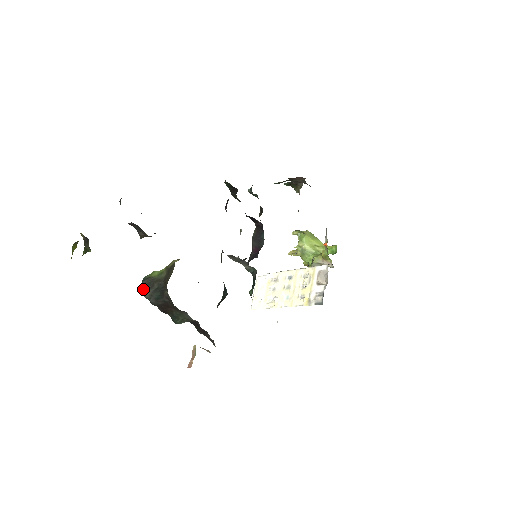
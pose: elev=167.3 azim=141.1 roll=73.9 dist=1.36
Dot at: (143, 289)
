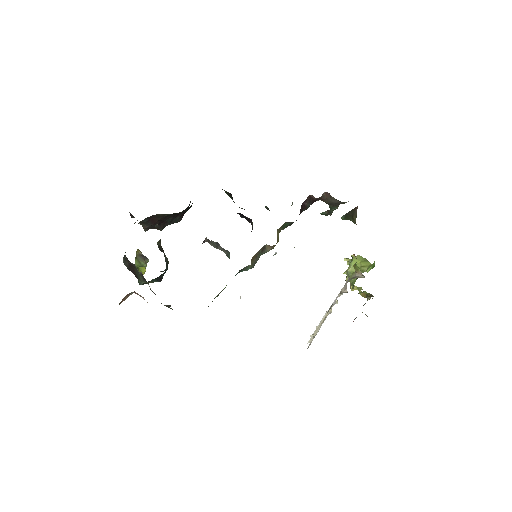
Dot at: occluded
